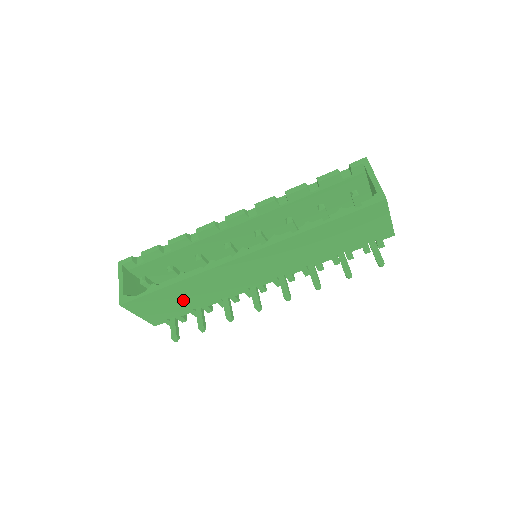
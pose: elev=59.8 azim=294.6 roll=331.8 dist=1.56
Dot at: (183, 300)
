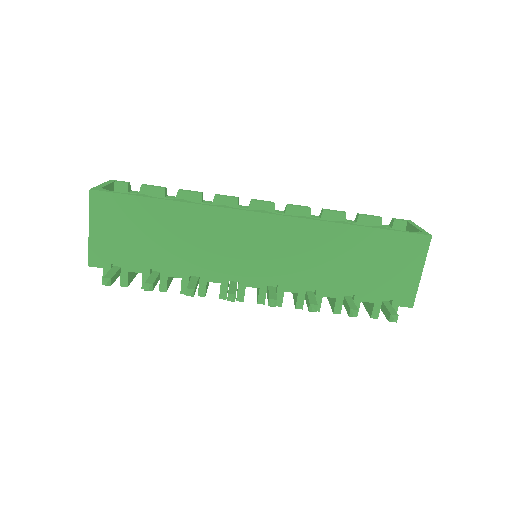
Dot at: (154, 240)
